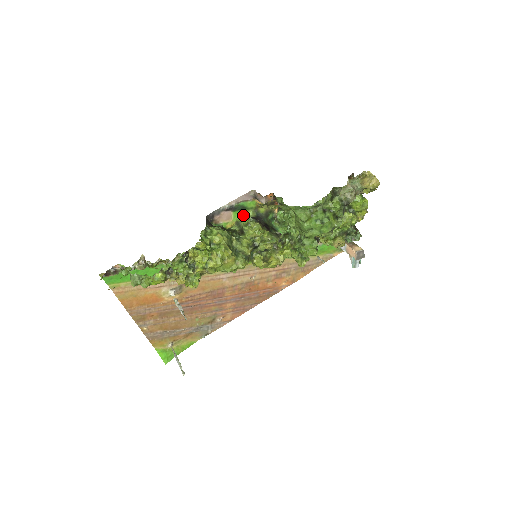
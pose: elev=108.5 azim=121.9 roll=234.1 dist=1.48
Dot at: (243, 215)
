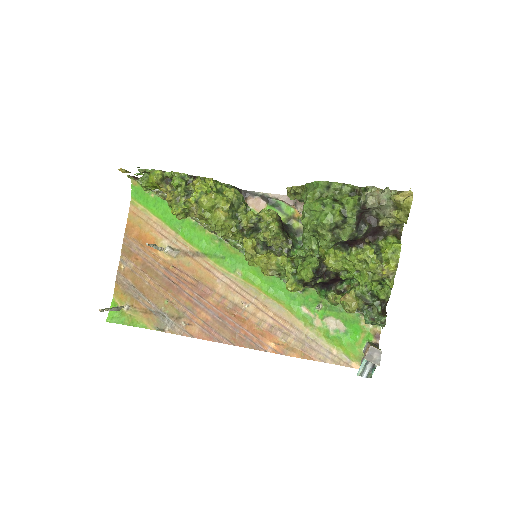
Dot at: occluded
